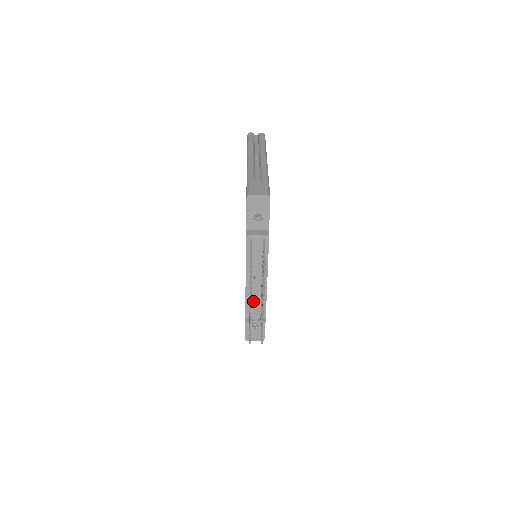
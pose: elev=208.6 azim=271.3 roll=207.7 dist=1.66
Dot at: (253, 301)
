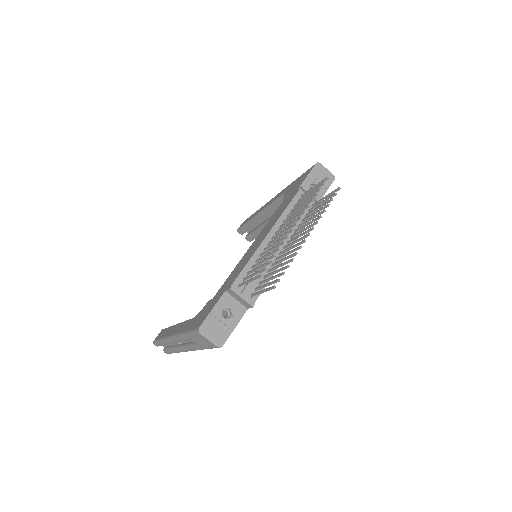
Dot at: occluded
